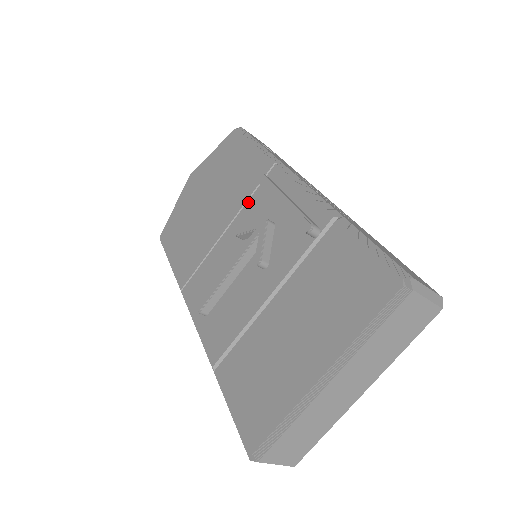
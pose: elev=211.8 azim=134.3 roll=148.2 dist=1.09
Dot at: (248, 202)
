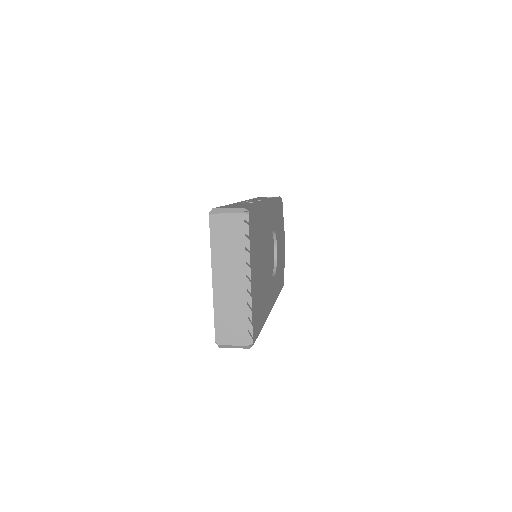
Dot at: occluded
